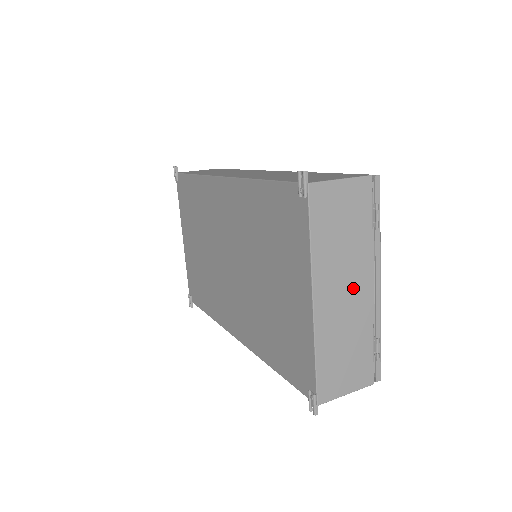
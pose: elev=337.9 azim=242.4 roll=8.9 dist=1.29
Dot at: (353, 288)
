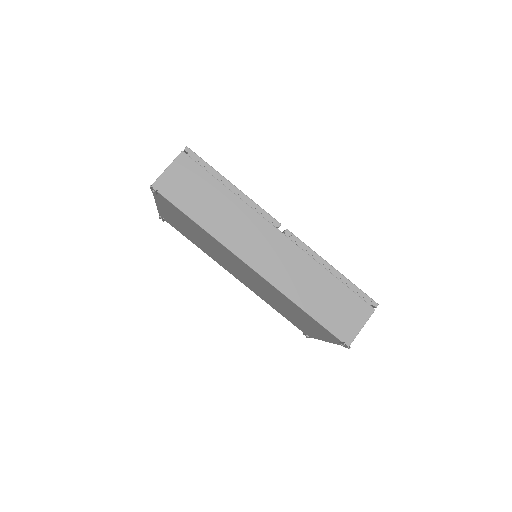
Dot at: occluded
